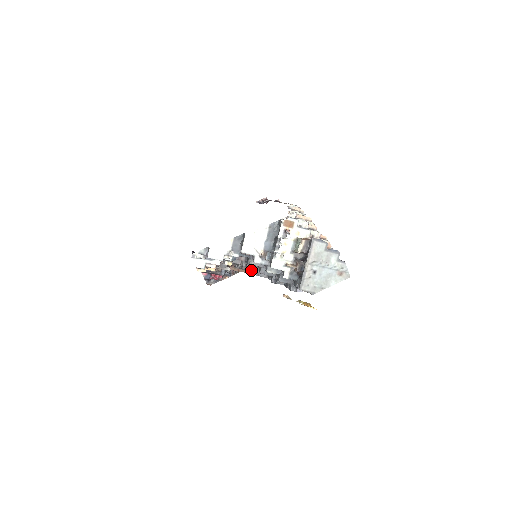
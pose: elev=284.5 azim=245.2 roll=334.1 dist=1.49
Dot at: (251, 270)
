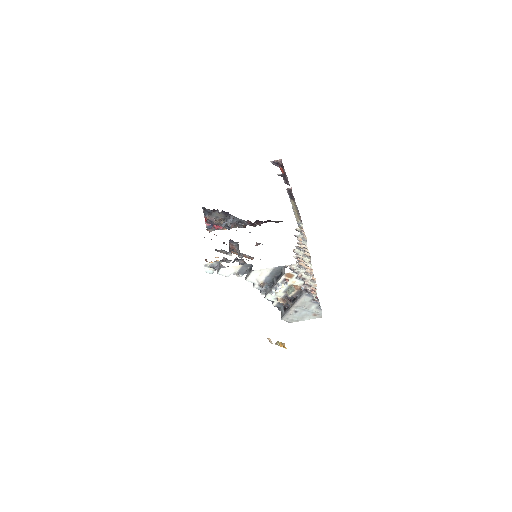
Dot at: occluded
